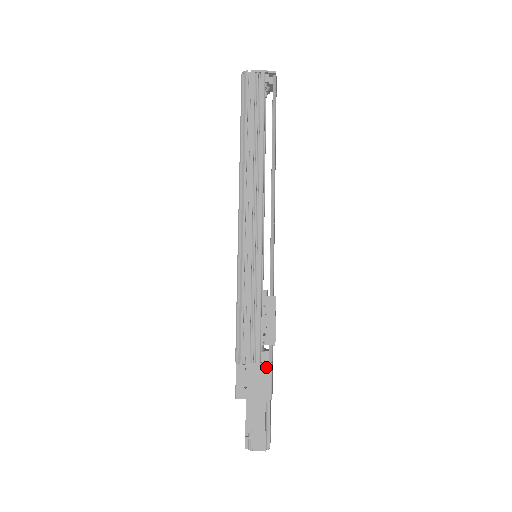
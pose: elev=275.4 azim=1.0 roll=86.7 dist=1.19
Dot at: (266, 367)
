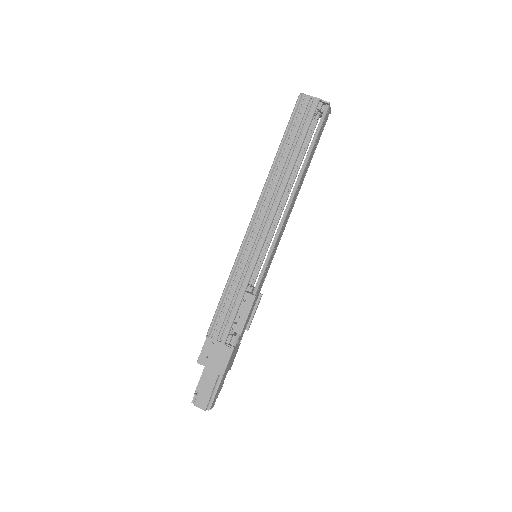
Dot at: (228, 348)
